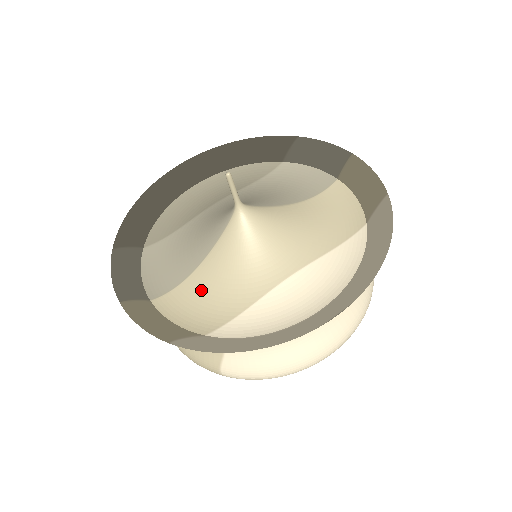
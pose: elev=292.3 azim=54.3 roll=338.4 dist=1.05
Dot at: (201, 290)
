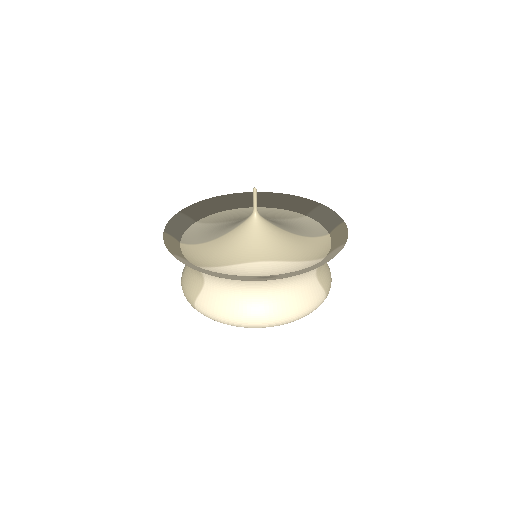
Dot at: (210, 249)
